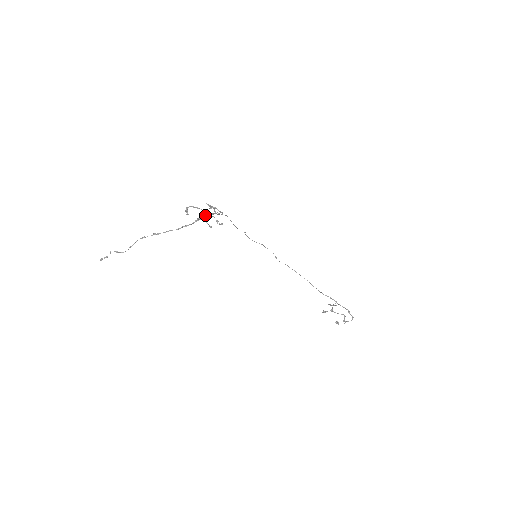
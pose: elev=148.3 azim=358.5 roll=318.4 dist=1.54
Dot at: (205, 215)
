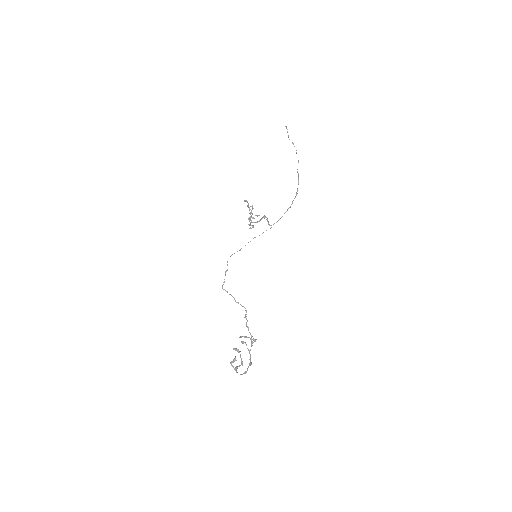
Dot at: occluded
